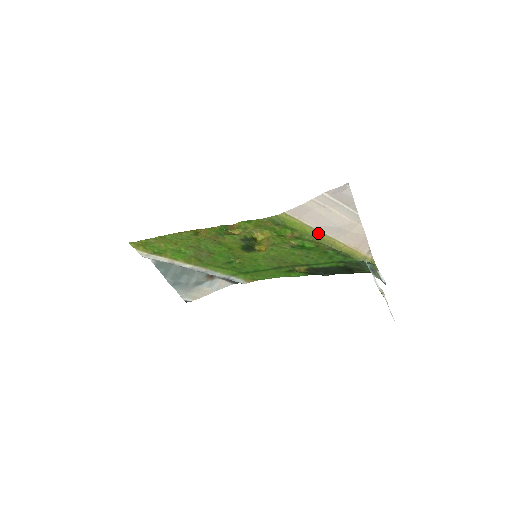
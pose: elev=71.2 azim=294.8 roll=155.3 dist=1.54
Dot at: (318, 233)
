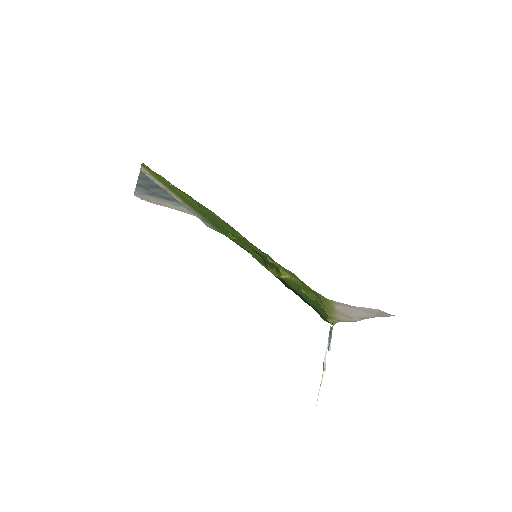
Dot at: (332, 309)
